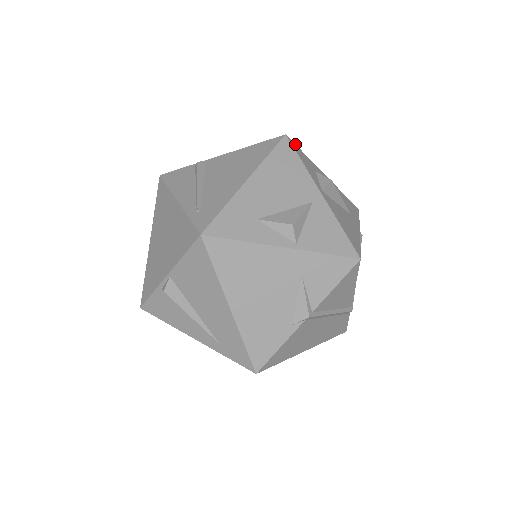
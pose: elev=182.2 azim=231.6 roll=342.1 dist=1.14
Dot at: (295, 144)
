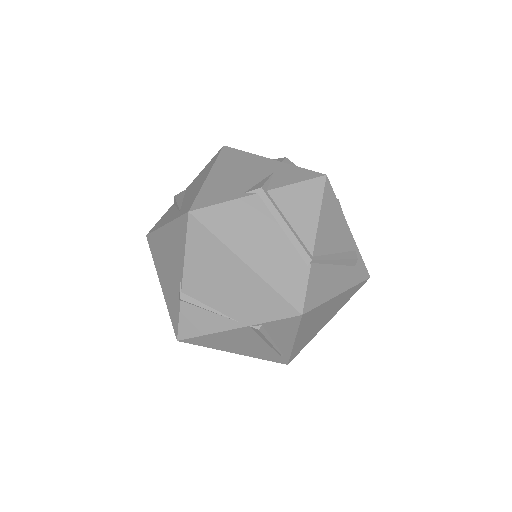
Dot at: occluded
